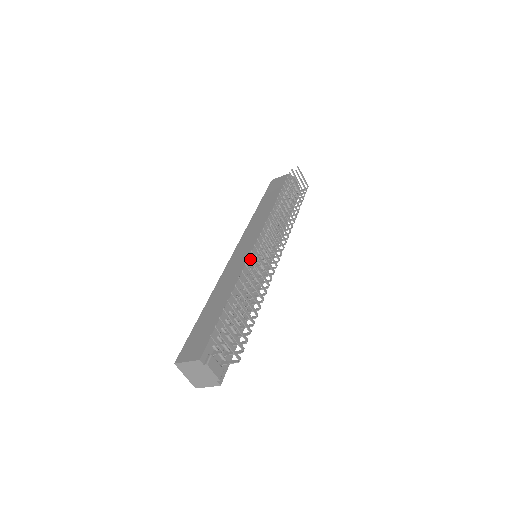
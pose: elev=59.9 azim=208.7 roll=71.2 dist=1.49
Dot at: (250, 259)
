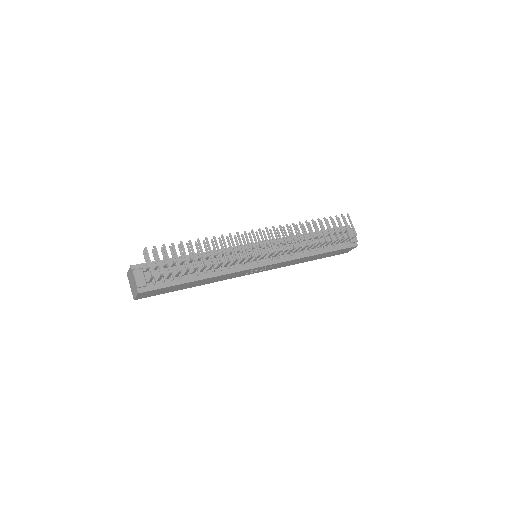
Dot at: (227, 238)
